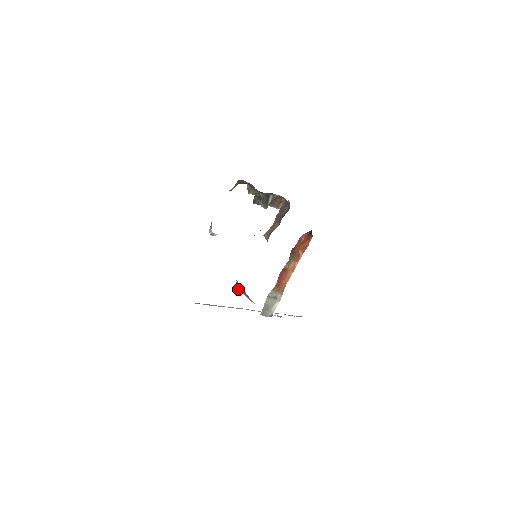
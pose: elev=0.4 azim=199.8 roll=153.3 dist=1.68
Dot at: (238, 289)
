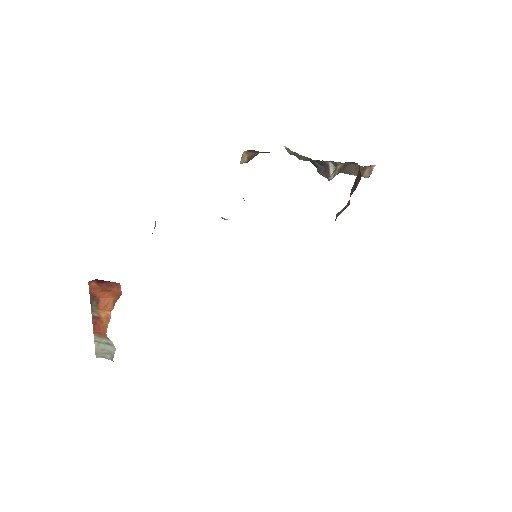
Dot at: occluded
